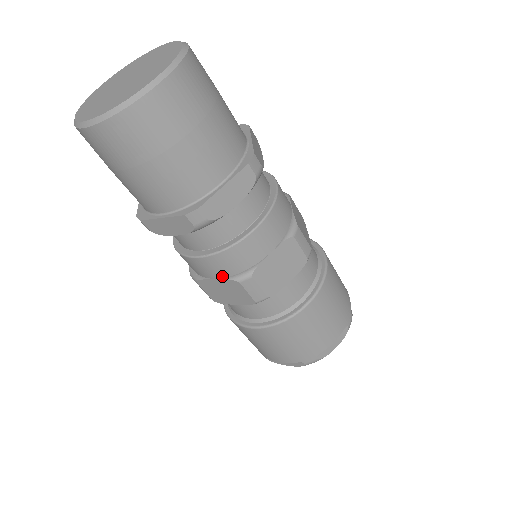
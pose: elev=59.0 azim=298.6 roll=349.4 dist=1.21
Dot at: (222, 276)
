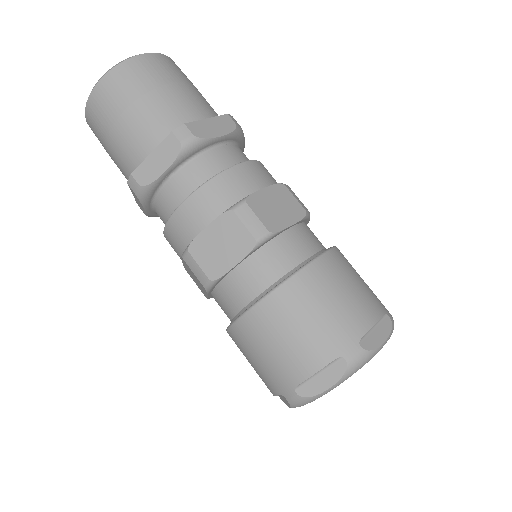
Dot at: (214, 217)
